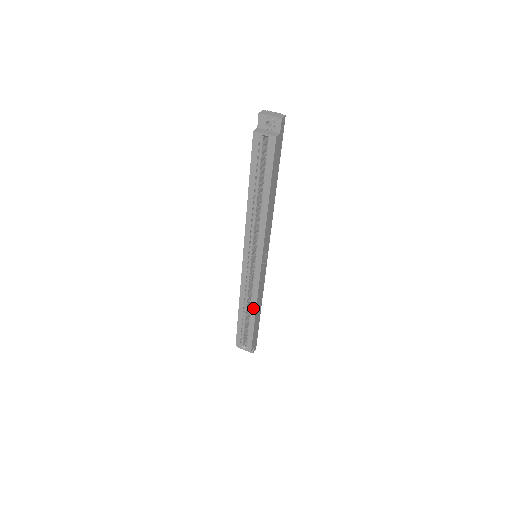
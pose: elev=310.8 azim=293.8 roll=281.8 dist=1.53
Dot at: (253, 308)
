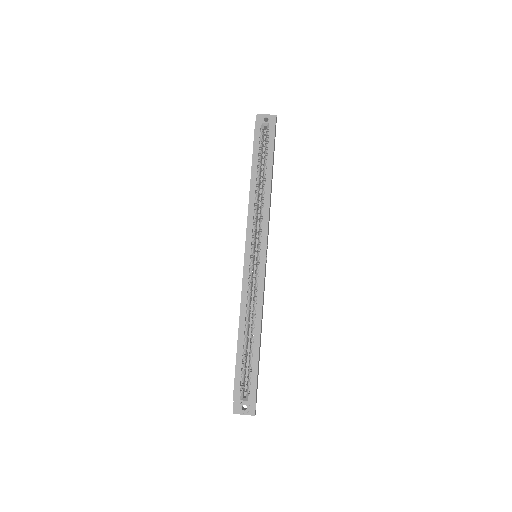
Dot at: (257, 322)
